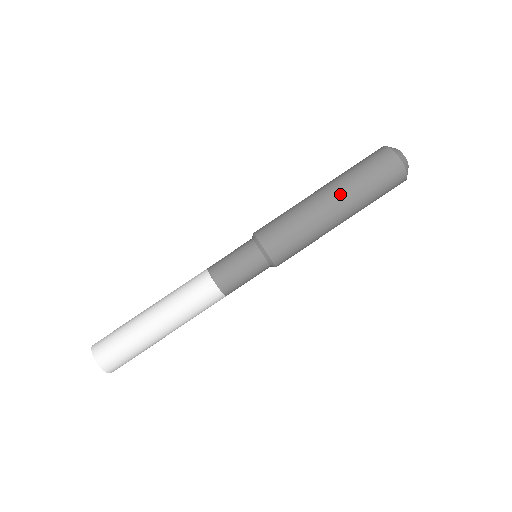
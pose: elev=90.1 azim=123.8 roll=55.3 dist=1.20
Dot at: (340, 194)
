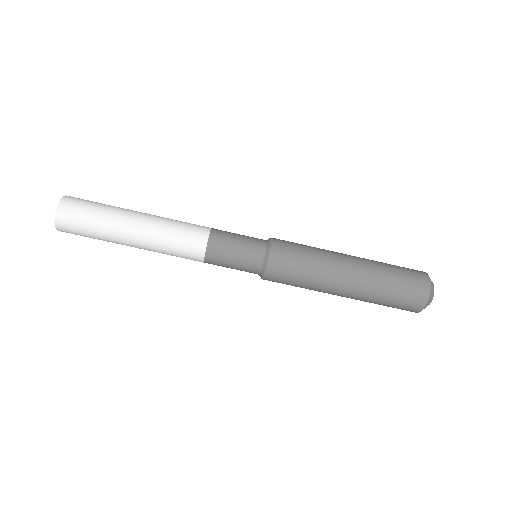
Dot at: (355, 297)
